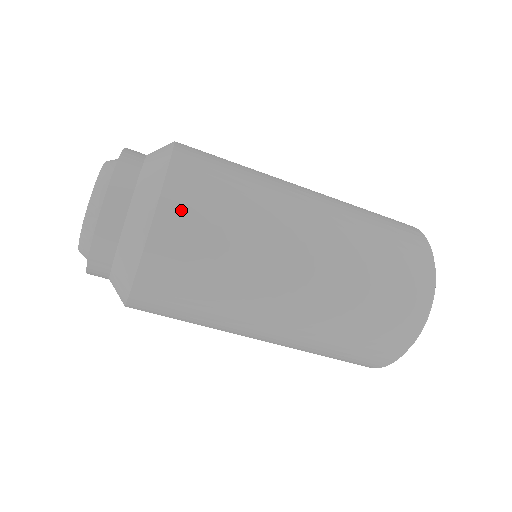
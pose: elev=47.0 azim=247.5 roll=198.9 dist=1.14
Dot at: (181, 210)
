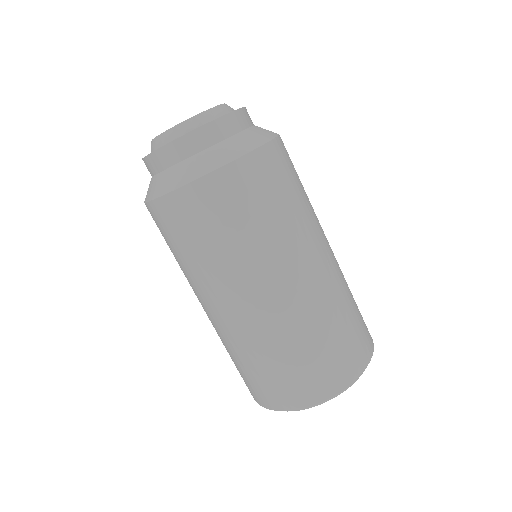
Dot at: (273, 162)
